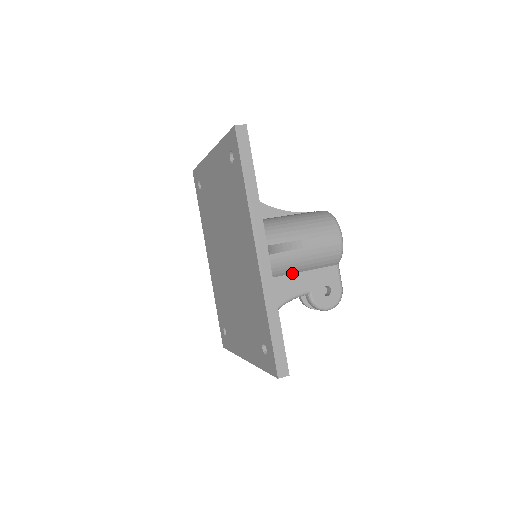
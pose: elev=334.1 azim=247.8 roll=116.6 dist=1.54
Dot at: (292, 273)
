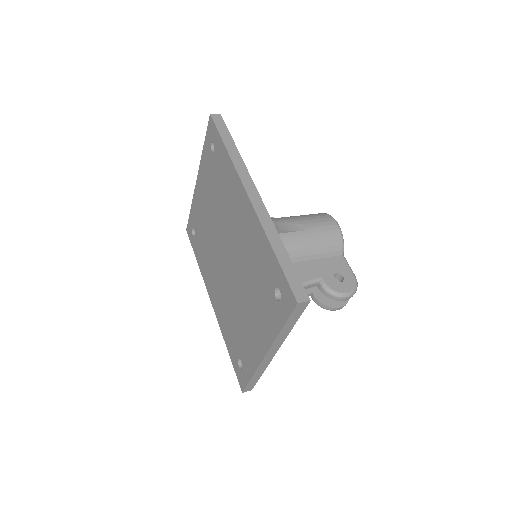
Dot at: (296, 262)
